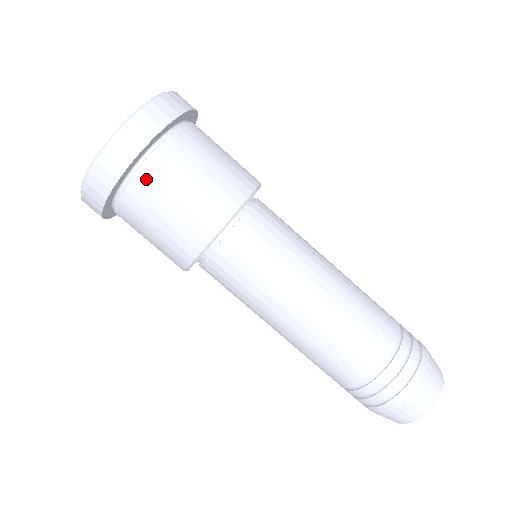
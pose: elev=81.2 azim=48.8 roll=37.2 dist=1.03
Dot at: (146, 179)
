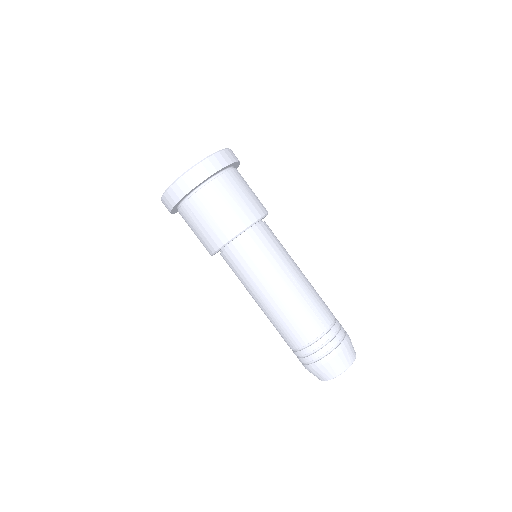
Dot at: (188, 209)
